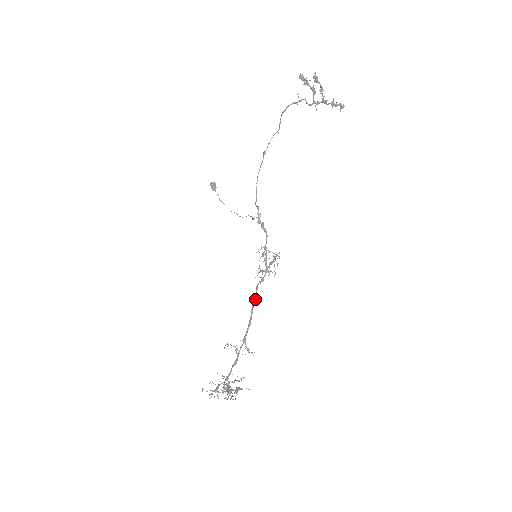
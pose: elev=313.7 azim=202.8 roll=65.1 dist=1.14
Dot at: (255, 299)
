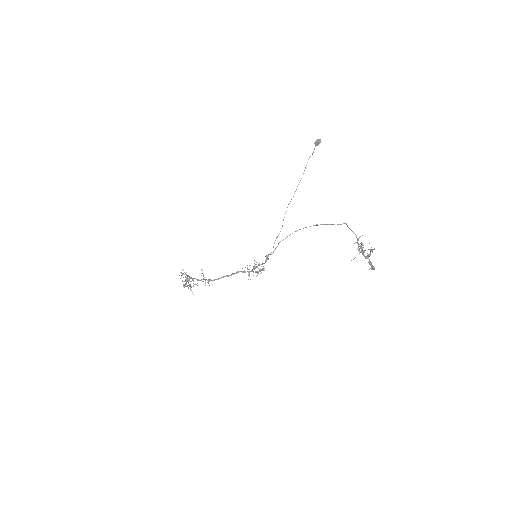
Dot at: occluded
